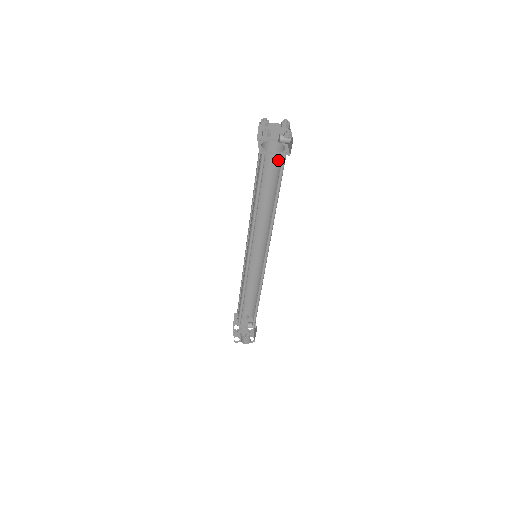
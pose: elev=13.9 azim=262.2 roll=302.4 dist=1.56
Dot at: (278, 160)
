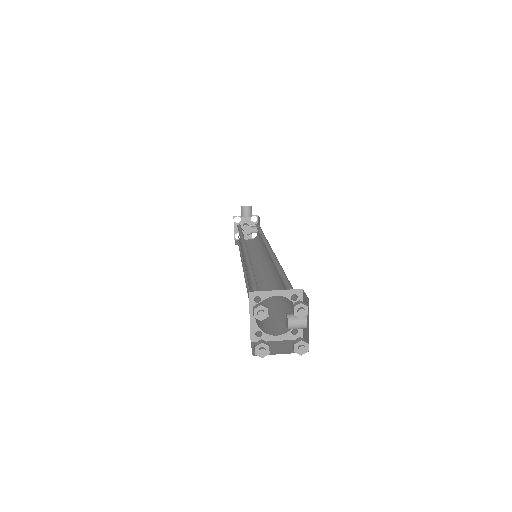
Dot at: occluded
